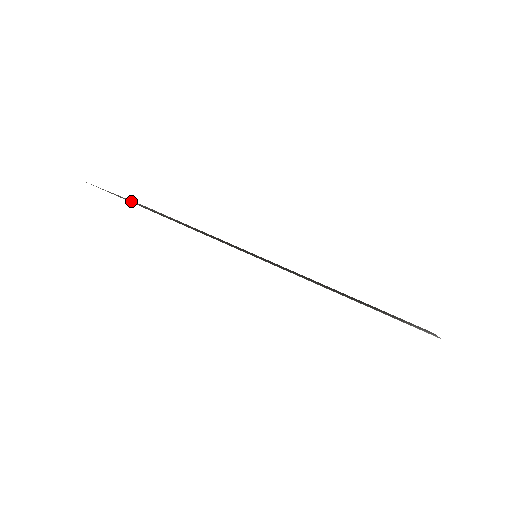
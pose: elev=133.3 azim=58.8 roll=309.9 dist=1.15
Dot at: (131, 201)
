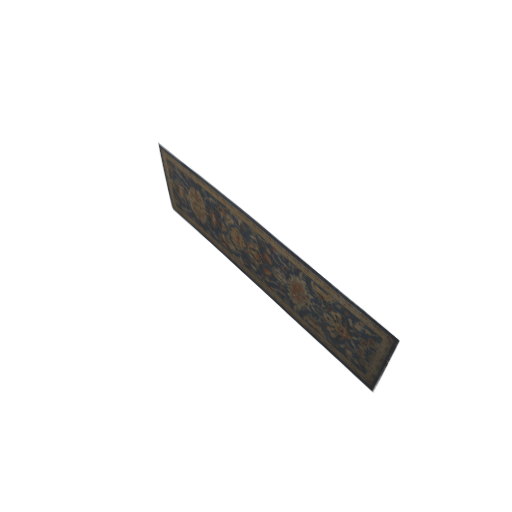
Dot at: (176, 176)
